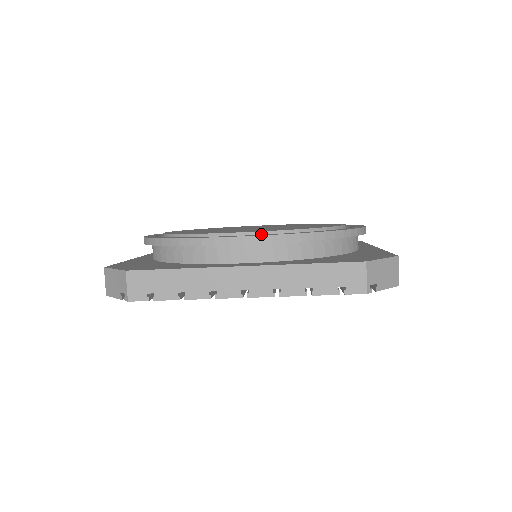
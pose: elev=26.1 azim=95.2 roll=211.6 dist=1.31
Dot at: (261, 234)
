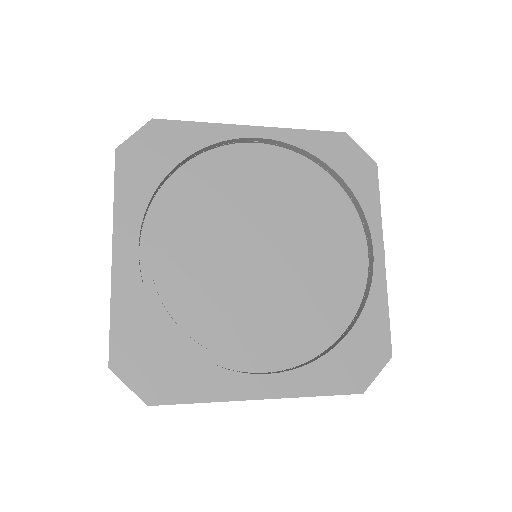
Dot at: occluded
